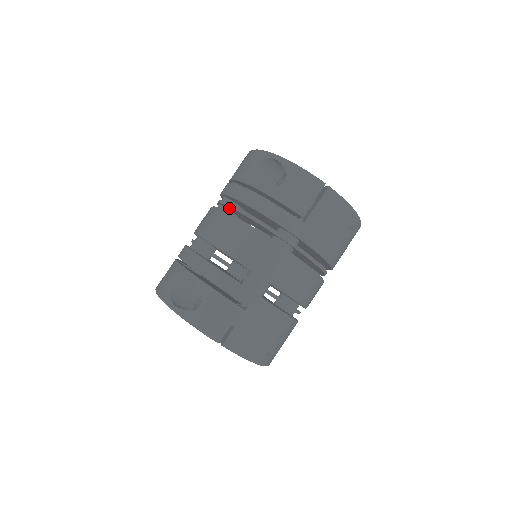
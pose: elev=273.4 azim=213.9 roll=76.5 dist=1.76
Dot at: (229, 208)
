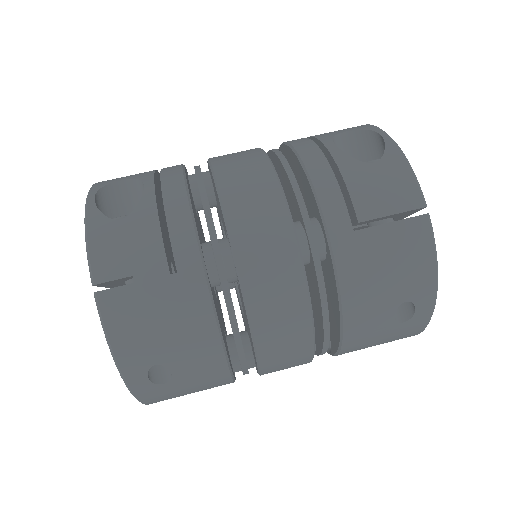
Dot at: (273, 159)
